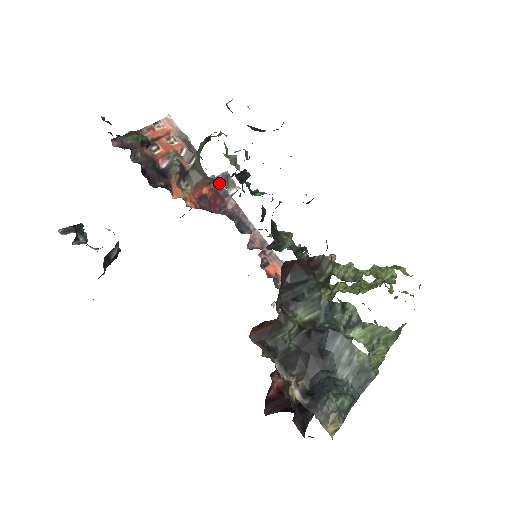
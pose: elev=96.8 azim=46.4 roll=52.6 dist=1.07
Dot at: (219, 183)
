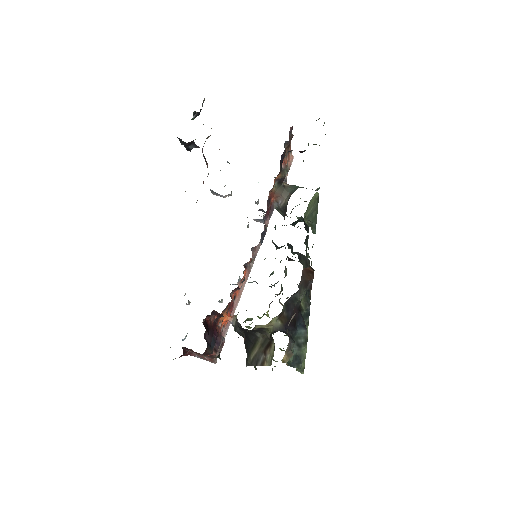
Dot at: (274, 208)
